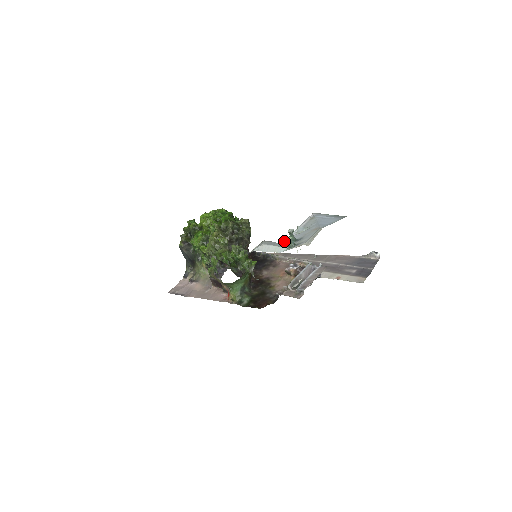
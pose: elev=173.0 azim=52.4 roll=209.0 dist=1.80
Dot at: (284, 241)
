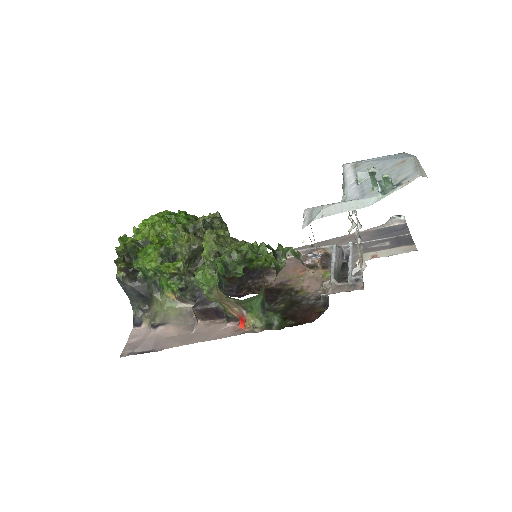
Dot at: (347, 197)
